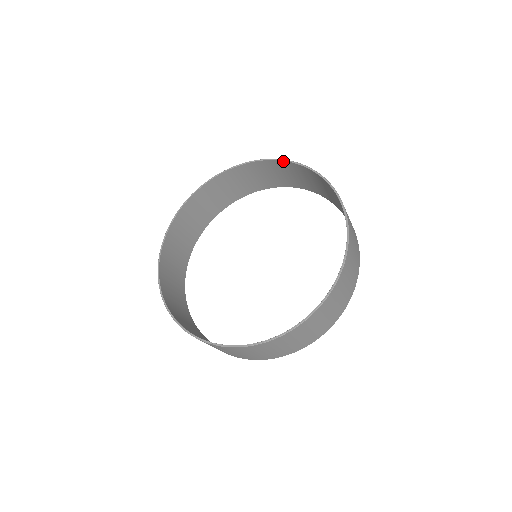
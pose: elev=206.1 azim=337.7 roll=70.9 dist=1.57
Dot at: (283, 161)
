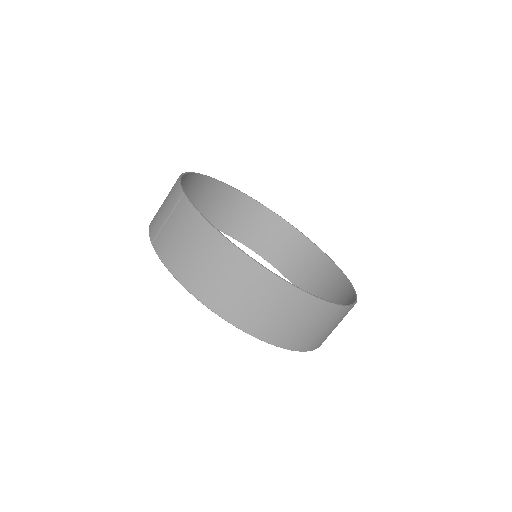
Dot at: (340, 270)
